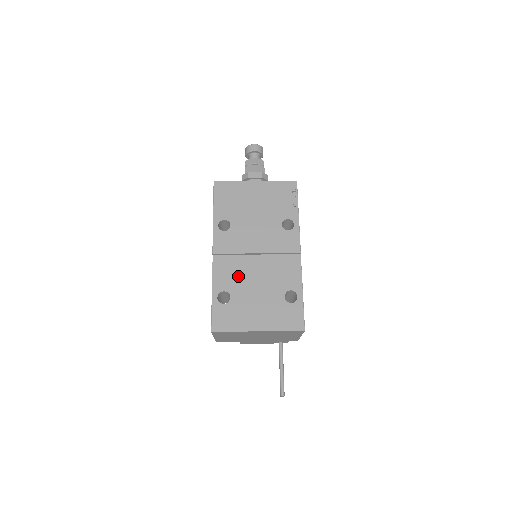
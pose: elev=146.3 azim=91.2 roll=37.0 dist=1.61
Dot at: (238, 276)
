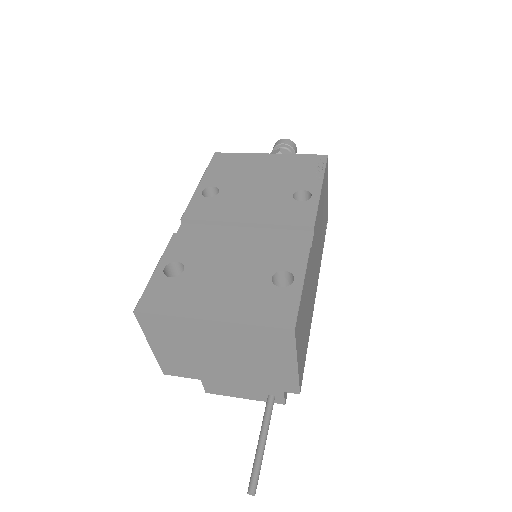
Dot at: (206, 246)
